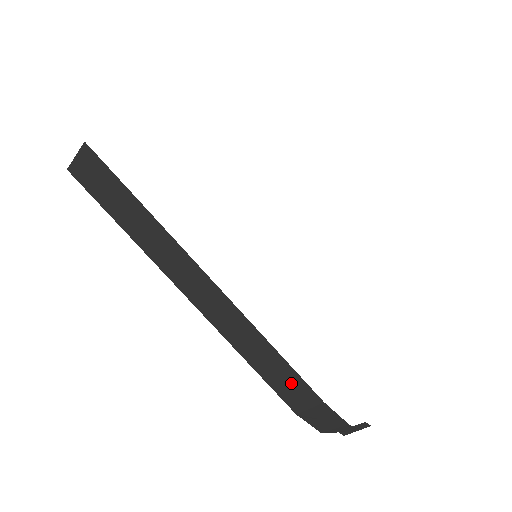
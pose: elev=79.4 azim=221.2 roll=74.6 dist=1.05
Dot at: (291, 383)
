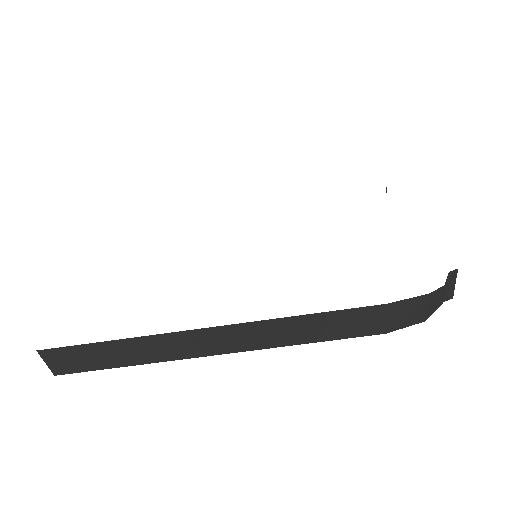
Dot at: (348, 321)
